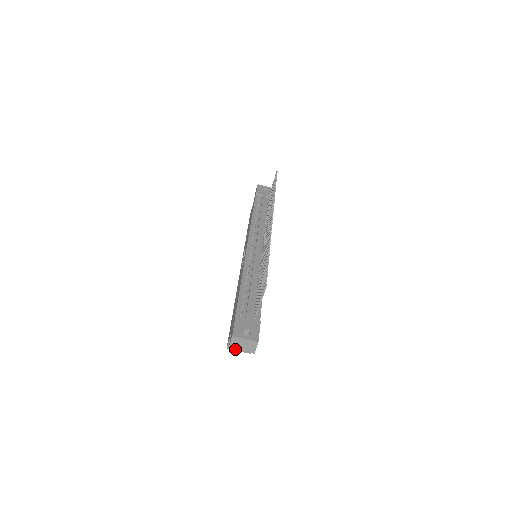
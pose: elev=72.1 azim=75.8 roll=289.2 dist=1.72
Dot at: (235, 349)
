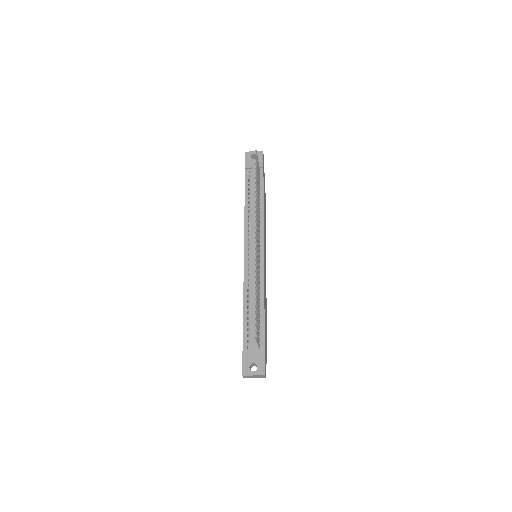
Dot at: occluded
